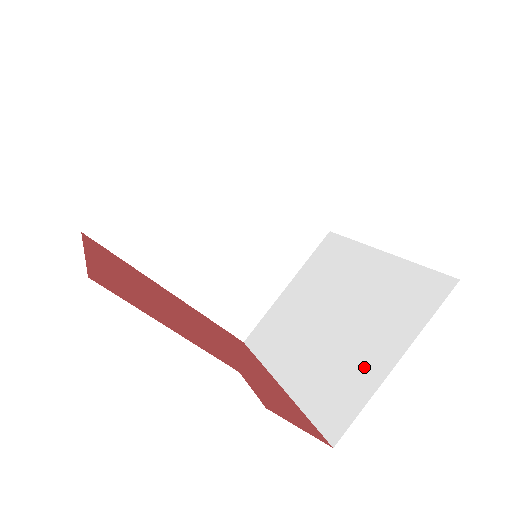
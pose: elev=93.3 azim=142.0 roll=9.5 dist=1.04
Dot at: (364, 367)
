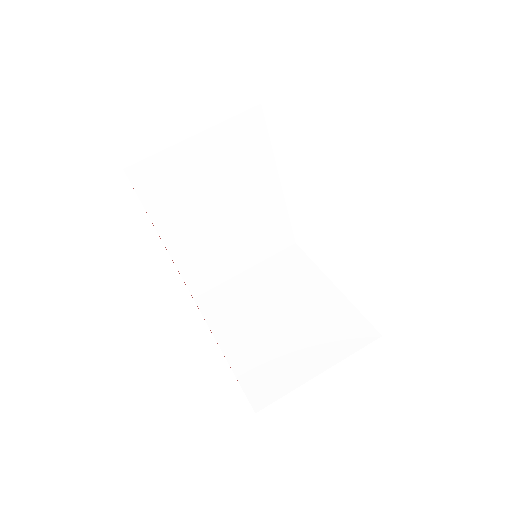
Dot at: (295, 366)
